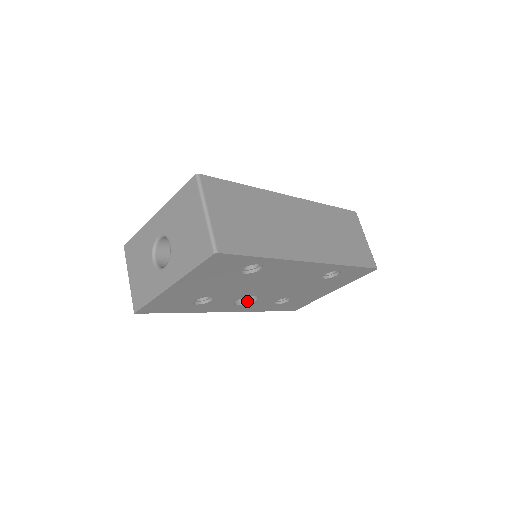
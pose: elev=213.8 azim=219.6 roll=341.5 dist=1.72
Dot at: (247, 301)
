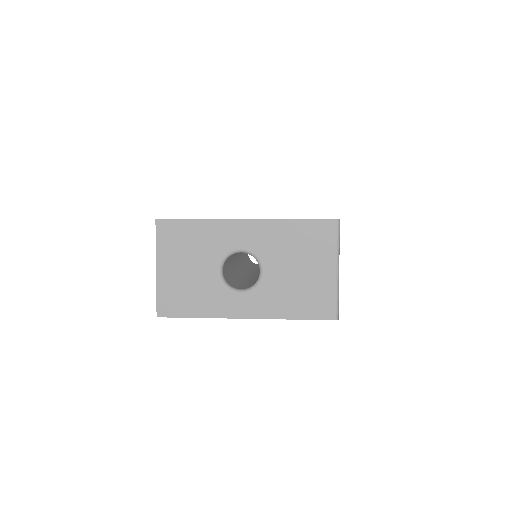
Dot at: occluded
